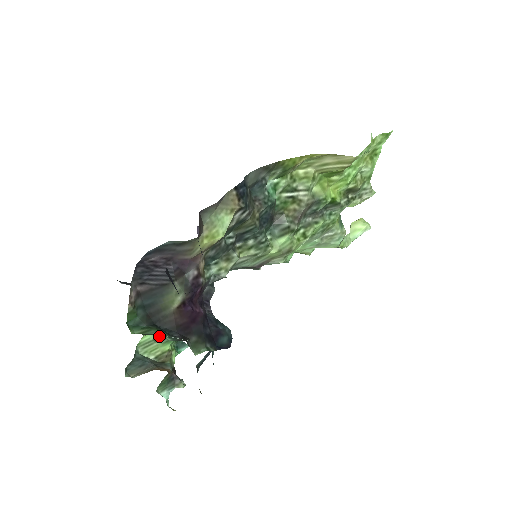
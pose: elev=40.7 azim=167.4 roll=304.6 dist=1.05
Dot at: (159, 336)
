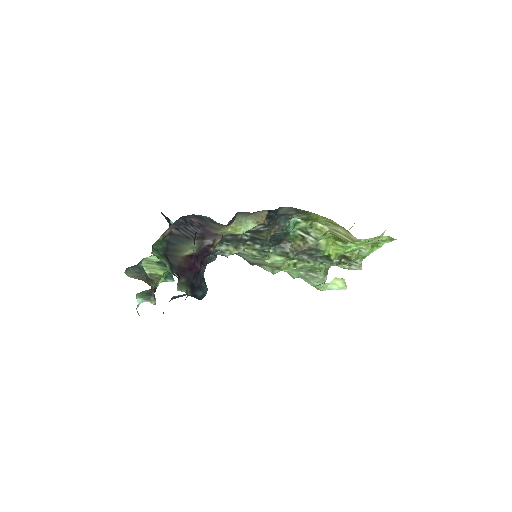
Dot at: (161, 262)
